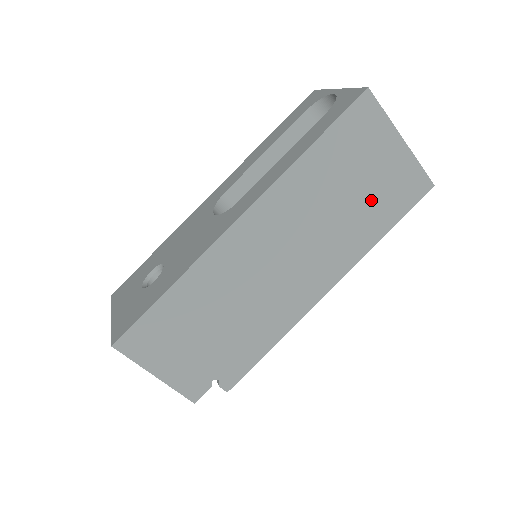
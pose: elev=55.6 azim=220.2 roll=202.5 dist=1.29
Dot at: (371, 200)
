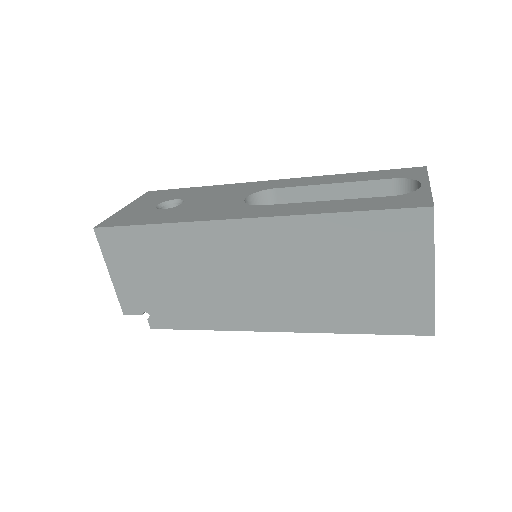
Dot at: (364, 297)
